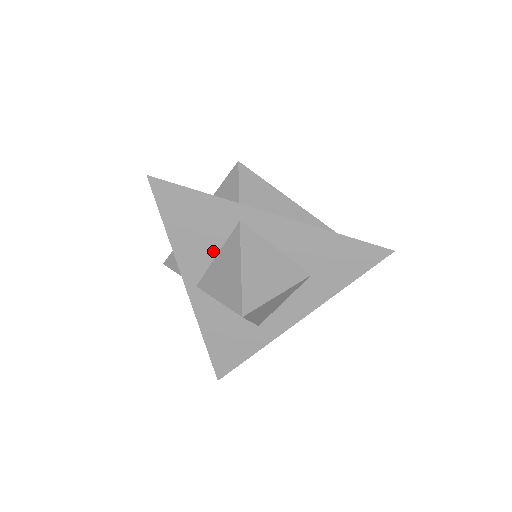
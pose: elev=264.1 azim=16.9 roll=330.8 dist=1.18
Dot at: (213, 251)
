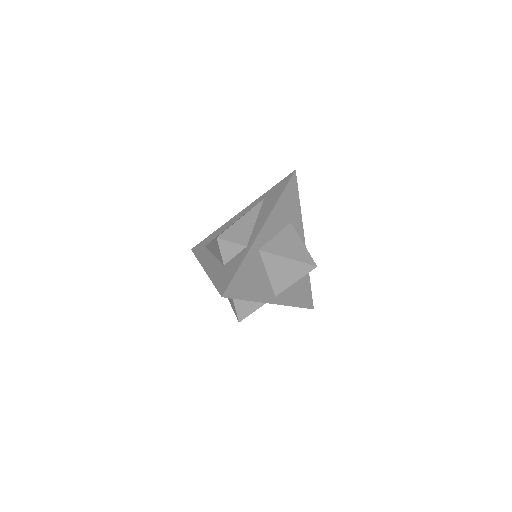
Dot at: (265, 276)
